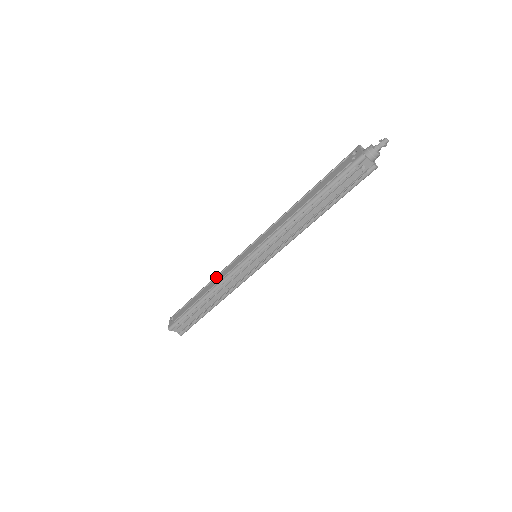
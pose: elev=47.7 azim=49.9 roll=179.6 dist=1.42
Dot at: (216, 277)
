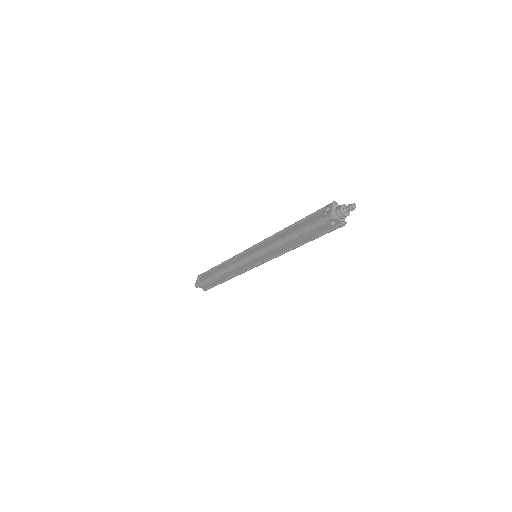
Dot at: (228, 261)
